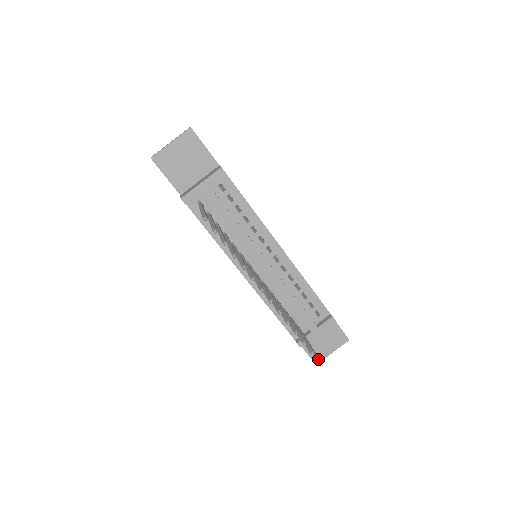
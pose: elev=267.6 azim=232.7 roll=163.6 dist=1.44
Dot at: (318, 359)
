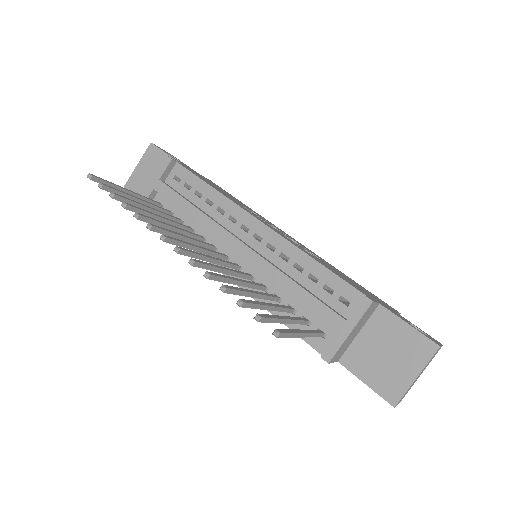
Dot at: (276, 330)
